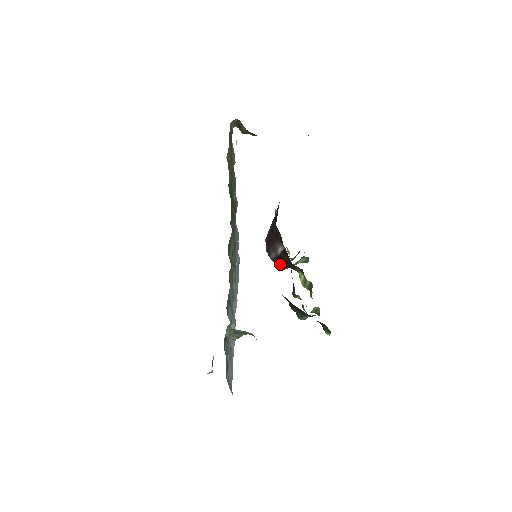
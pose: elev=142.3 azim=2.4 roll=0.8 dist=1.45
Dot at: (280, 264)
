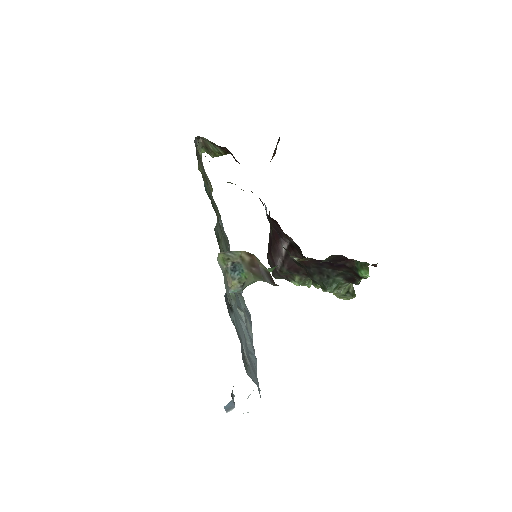
Dot at: (291, 271)
